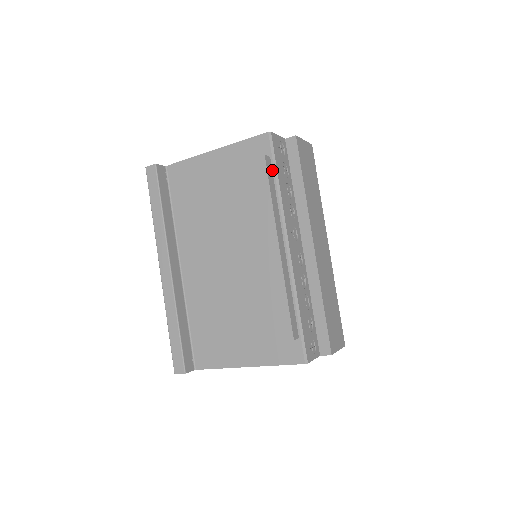
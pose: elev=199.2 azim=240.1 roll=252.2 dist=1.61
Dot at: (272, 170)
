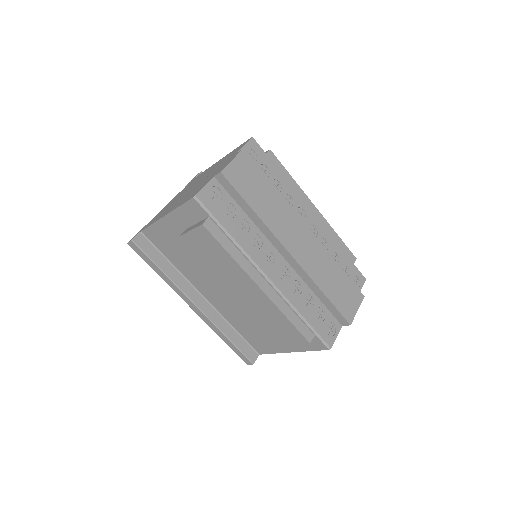
Dot at: (217, 227)
